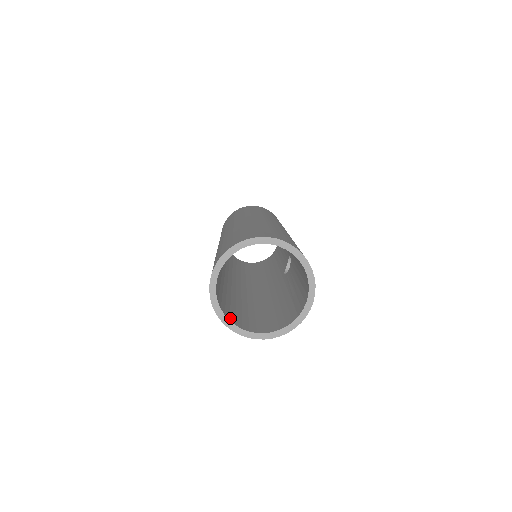
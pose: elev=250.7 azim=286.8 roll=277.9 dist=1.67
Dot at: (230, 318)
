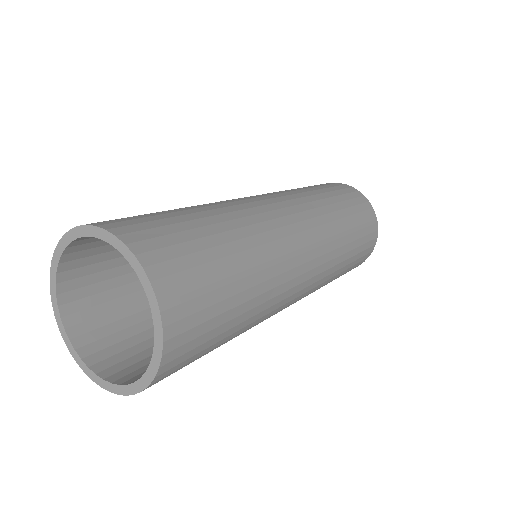
Dot at: (67, 281)
